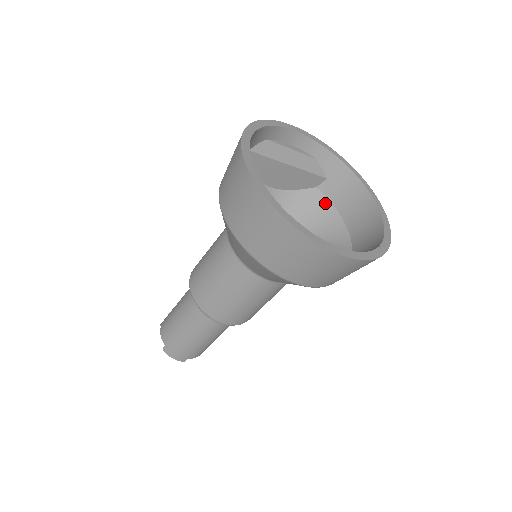
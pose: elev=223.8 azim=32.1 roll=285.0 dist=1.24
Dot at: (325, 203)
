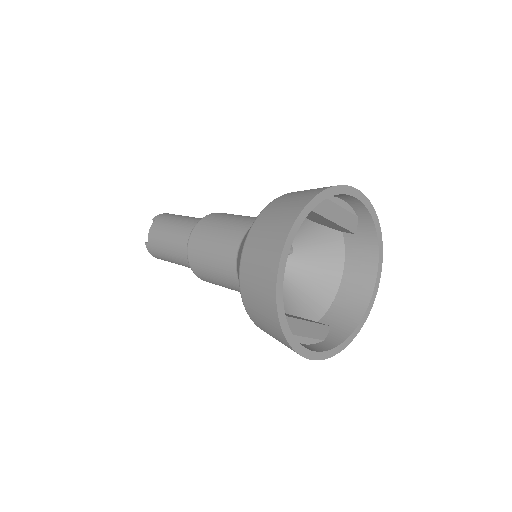
Dot at: (340, 249)
